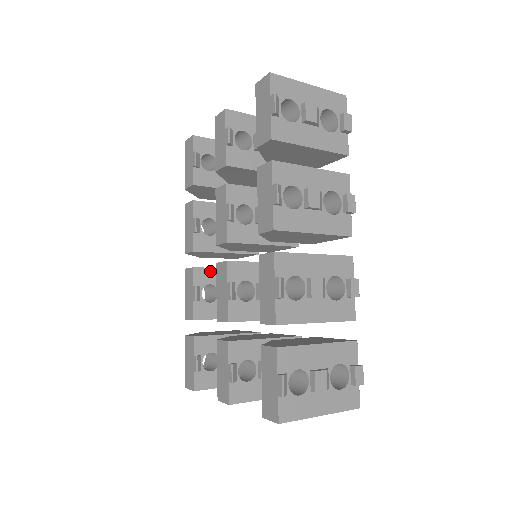
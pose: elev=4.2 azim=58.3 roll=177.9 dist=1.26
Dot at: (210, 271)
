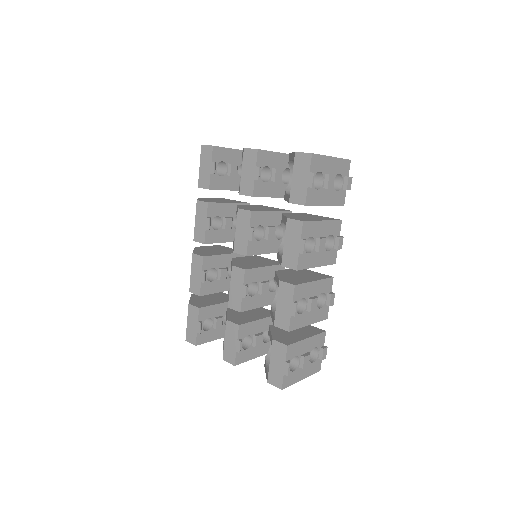
Dot at: (214, 258)
